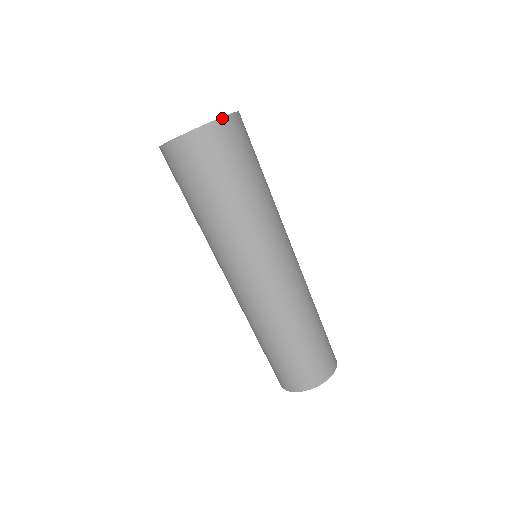
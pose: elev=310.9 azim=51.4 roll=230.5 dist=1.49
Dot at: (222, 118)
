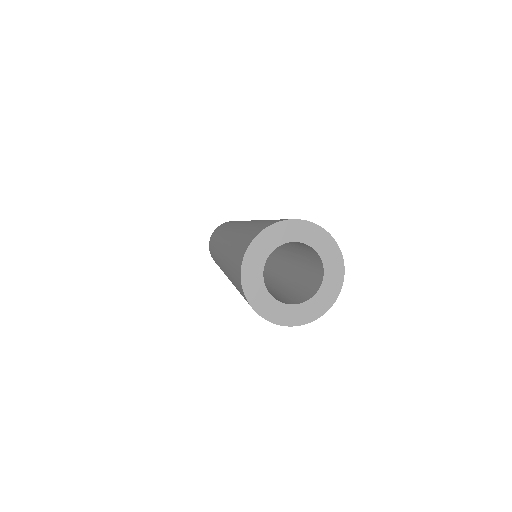
Dot at: occluded
